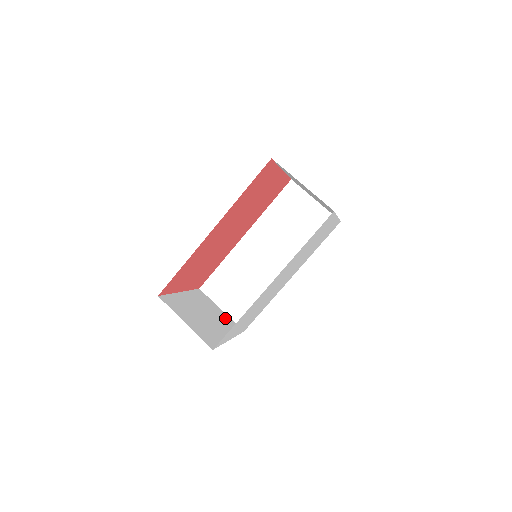
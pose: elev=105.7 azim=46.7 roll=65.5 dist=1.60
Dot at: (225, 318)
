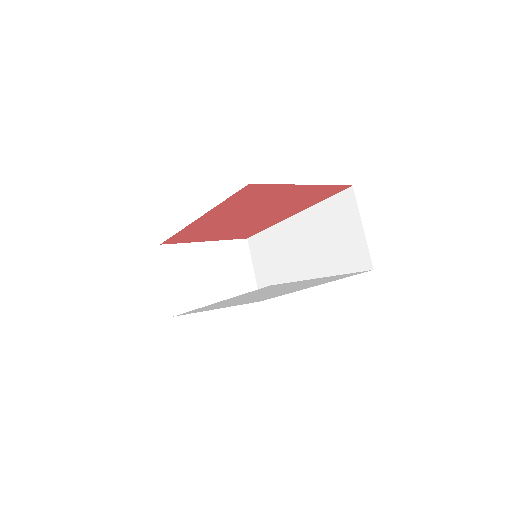
Dot at: (246, 281)
